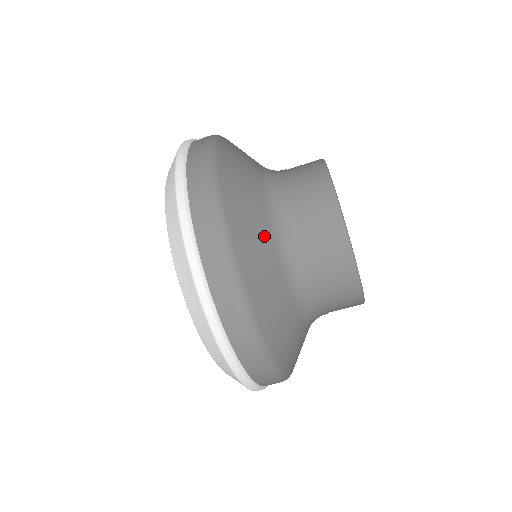
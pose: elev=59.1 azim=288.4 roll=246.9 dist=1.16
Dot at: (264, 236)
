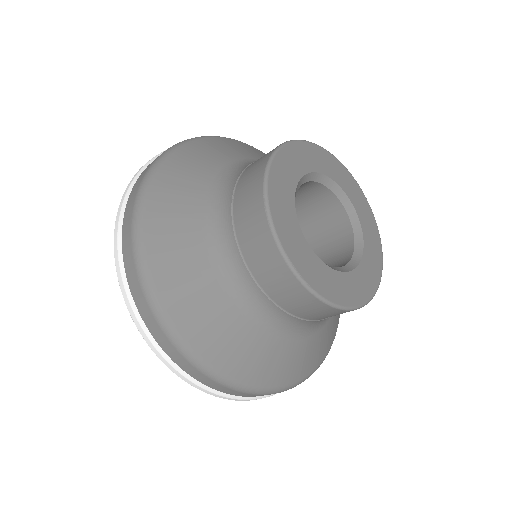
Dot at: (202, 276)
